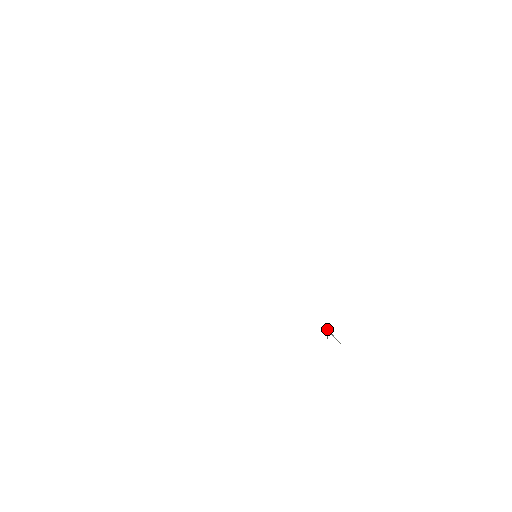
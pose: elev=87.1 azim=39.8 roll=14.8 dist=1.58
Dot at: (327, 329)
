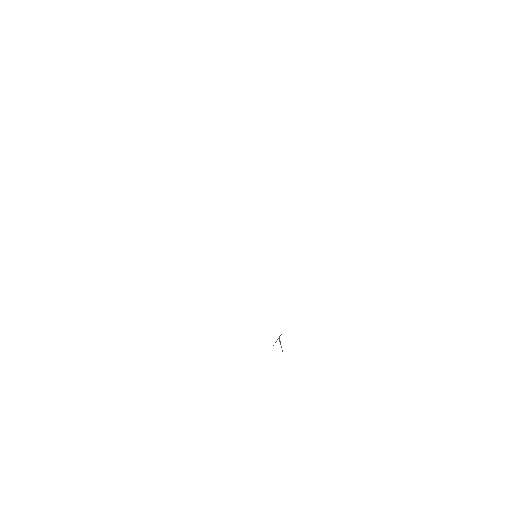
Dot at: (279, 337)
